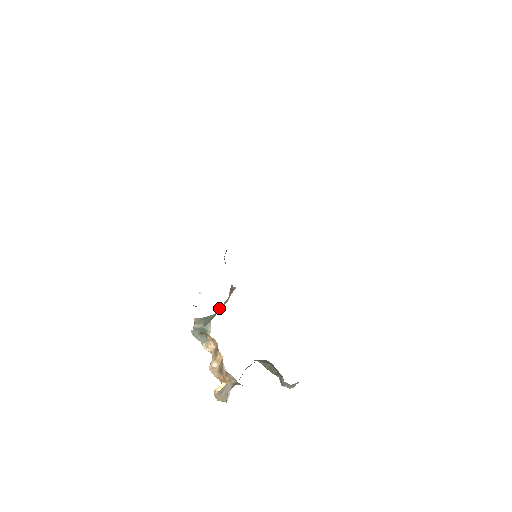
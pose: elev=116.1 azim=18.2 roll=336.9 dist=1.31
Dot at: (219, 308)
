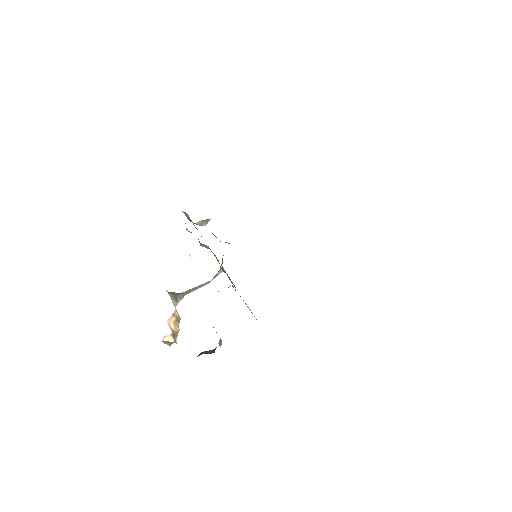
Dot at: (198, 286)
